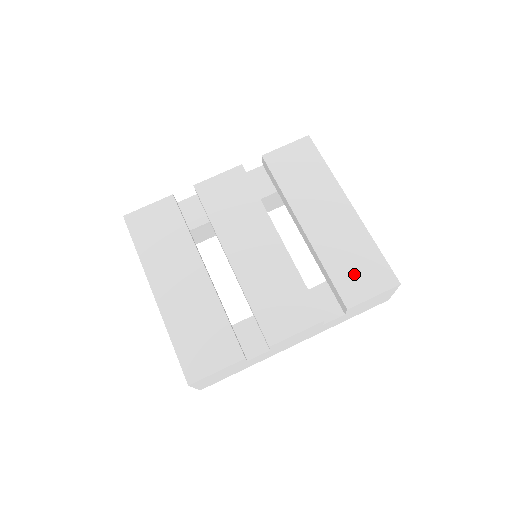
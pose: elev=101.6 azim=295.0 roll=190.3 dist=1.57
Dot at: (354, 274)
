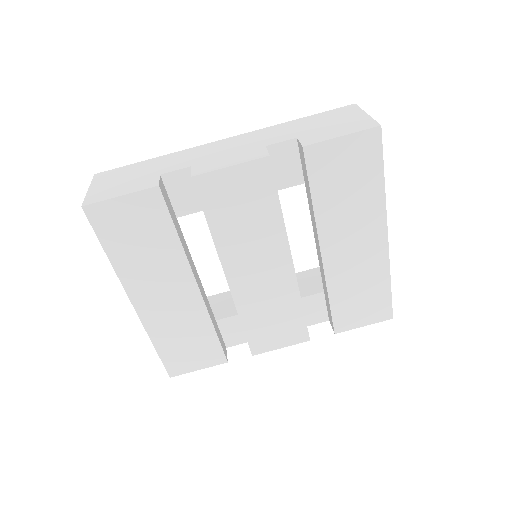
Dot at: (355, 307)
